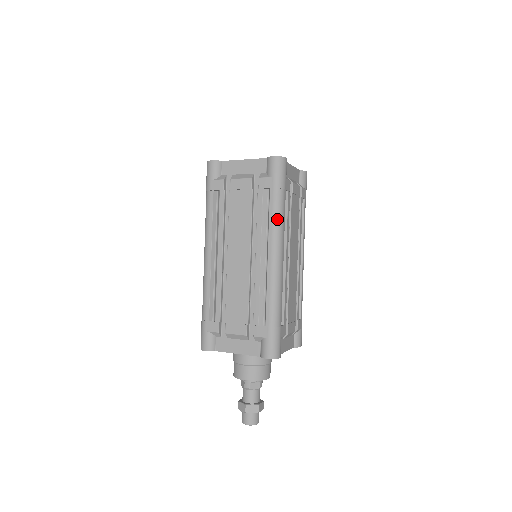
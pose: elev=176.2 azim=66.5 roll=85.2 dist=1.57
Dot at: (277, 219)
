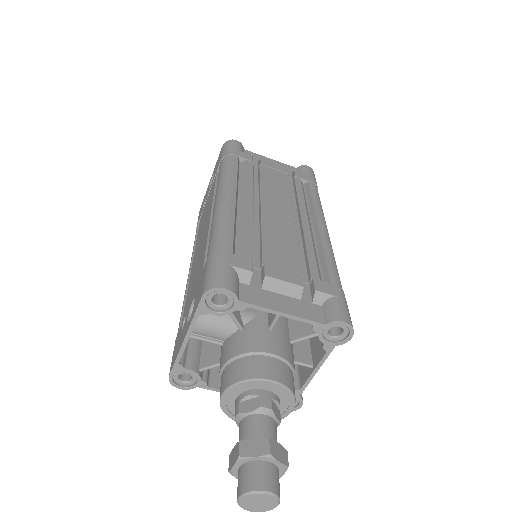
Dot at: (320, 203)
